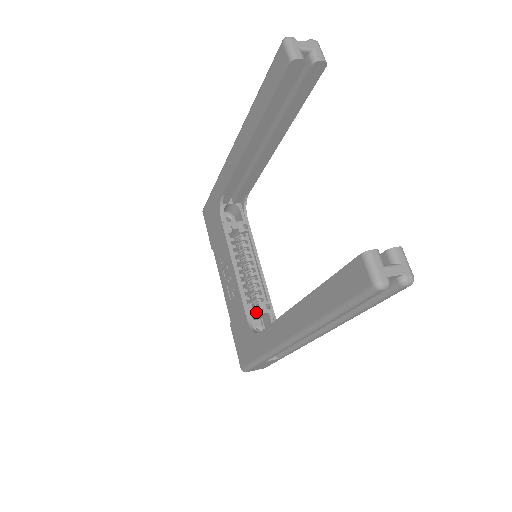
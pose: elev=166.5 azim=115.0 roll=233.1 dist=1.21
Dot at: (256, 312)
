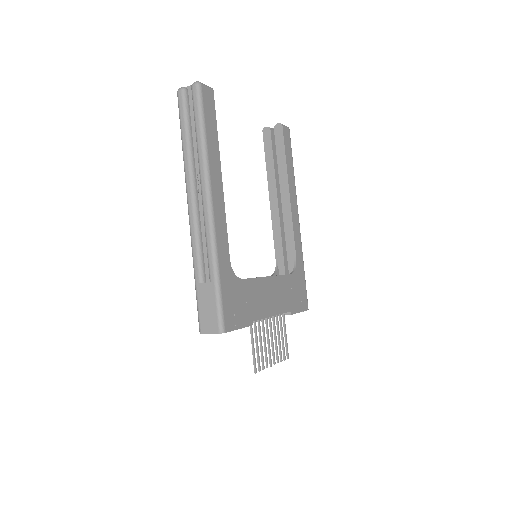
Dot at: occluded
